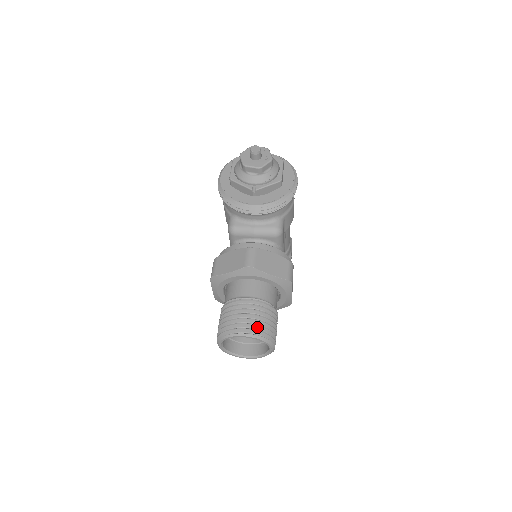
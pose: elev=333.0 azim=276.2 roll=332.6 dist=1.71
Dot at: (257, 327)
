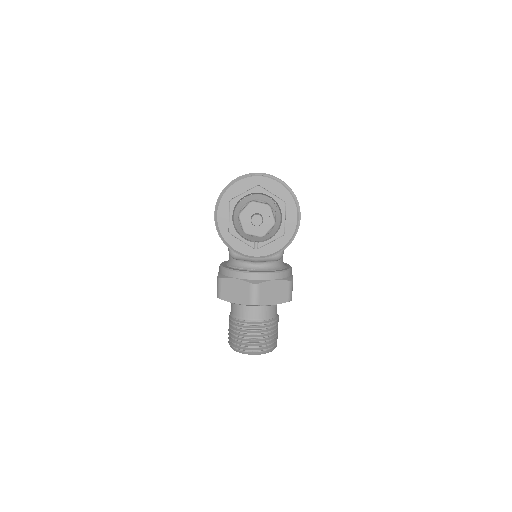
Dot at: (263, 346)
